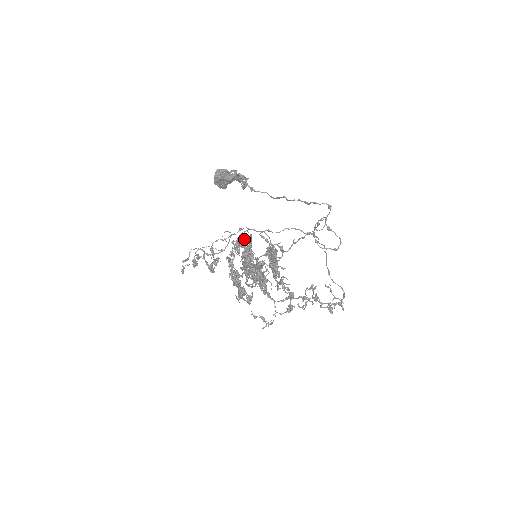
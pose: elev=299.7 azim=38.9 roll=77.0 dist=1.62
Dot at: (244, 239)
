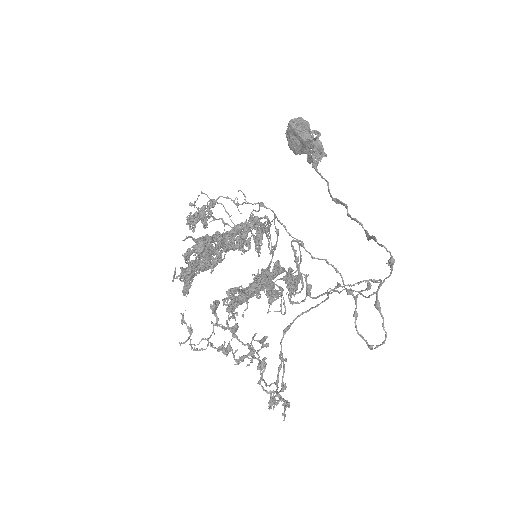
Dot at: (255, 219)
